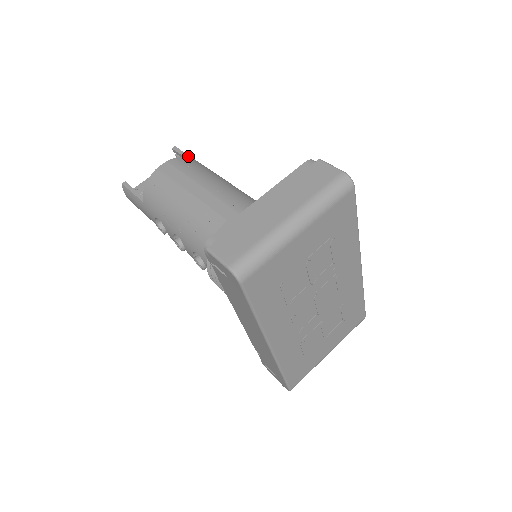
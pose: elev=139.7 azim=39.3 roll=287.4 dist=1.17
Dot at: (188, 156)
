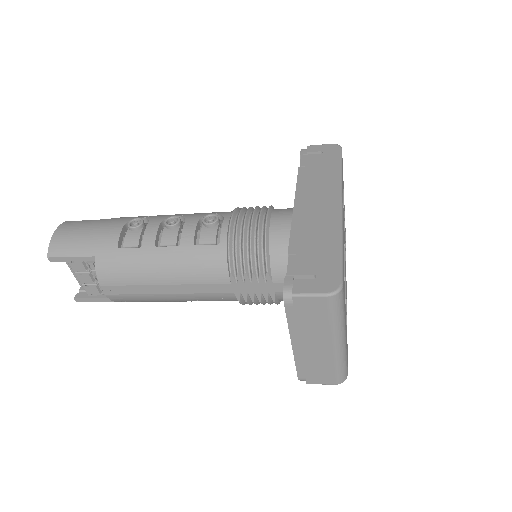
Dot at: occluded
